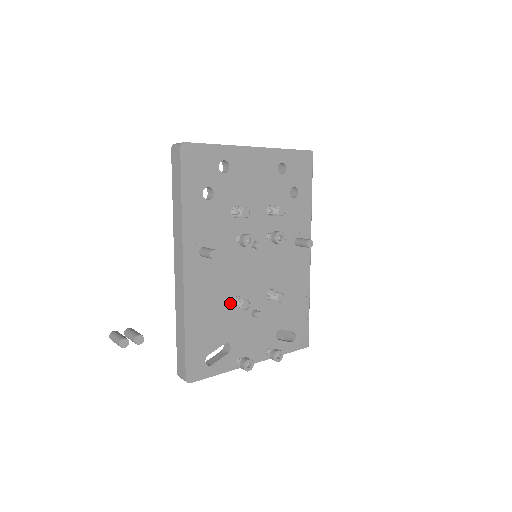
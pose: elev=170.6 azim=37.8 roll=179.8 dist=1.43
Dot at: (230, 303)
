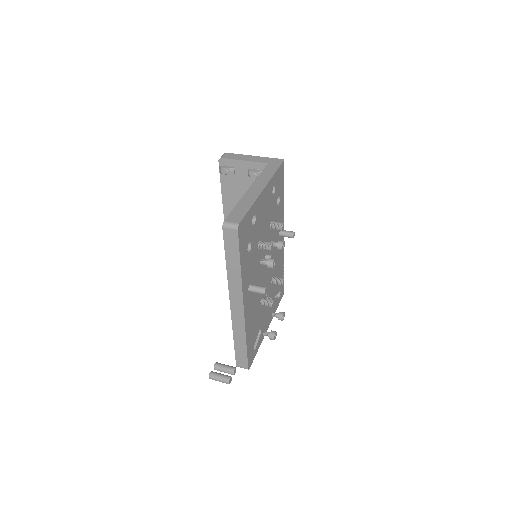
Dot at: (259, 305)
